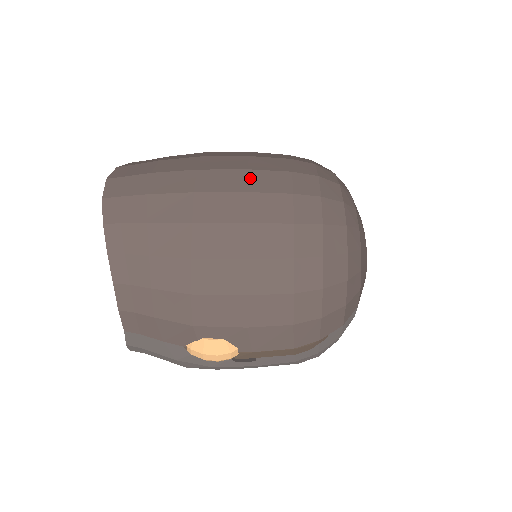
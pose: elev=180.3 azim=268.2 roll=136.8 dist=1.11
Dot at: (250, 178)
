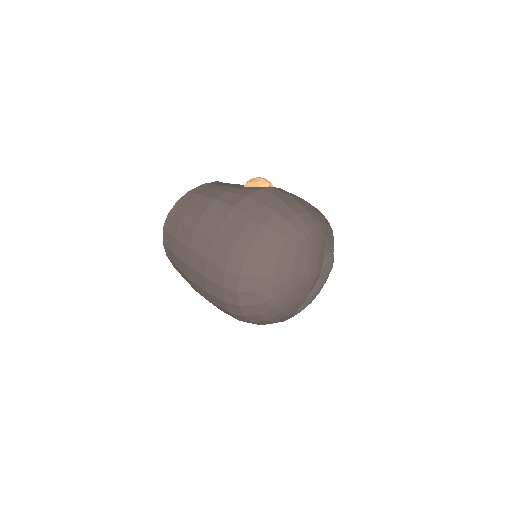
Dot at: (207, 268)
